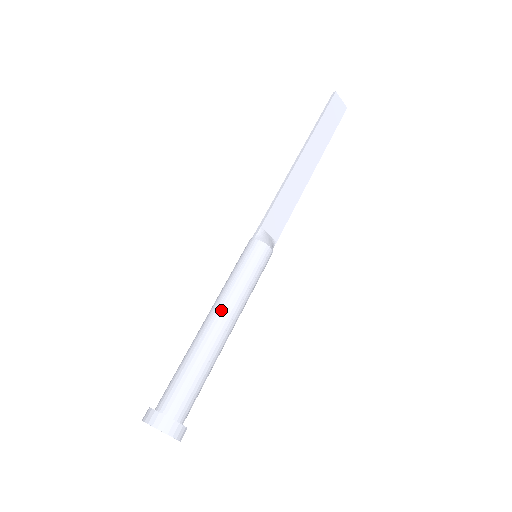
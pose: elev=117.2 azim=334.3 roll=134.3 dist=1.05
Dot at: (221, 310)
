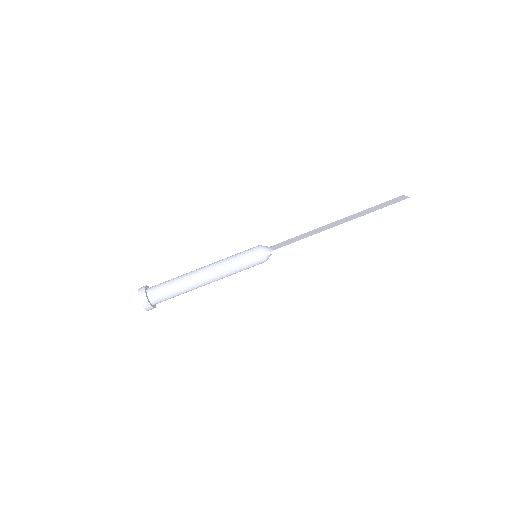
Dot at: (214, 280)
